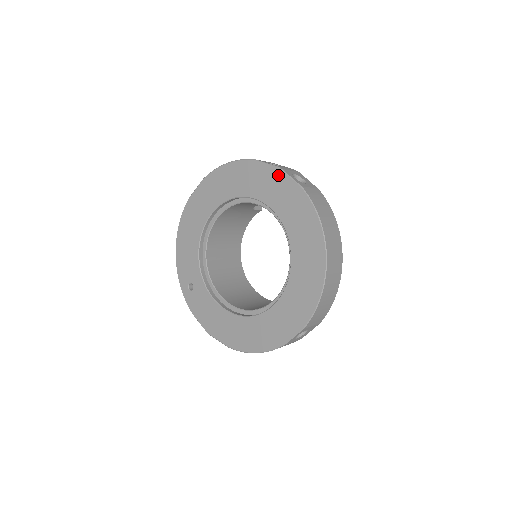
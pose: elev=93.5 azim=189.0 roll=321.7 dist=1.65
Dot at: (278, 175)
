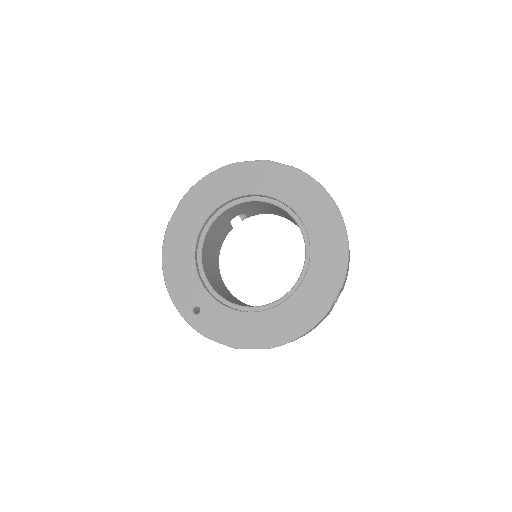
Dot at: (267, 166)
